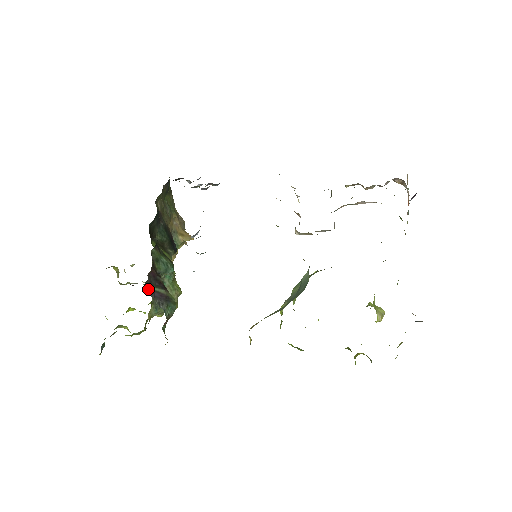
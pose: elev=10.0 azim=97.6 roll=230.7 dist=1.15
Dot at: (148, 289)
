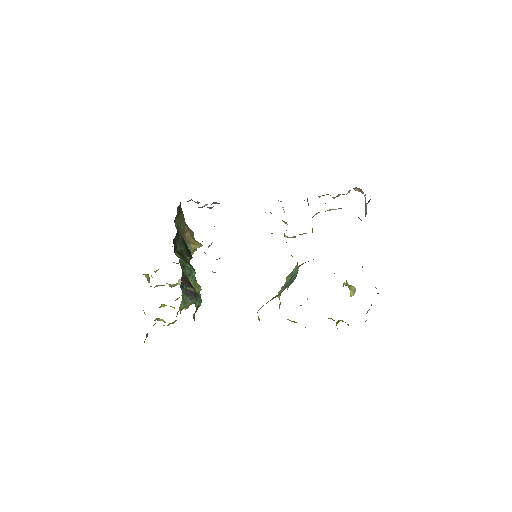
Dot at: (182, 289)
